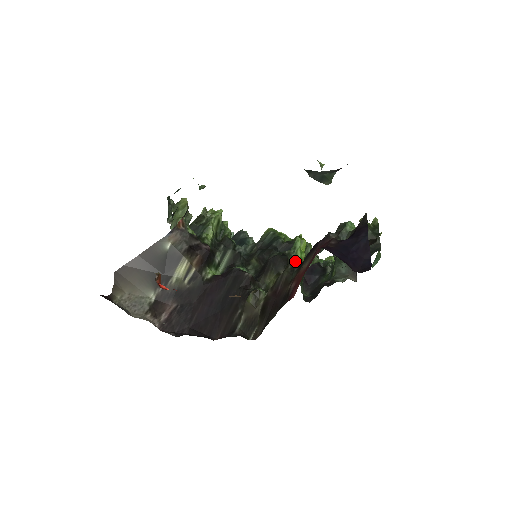
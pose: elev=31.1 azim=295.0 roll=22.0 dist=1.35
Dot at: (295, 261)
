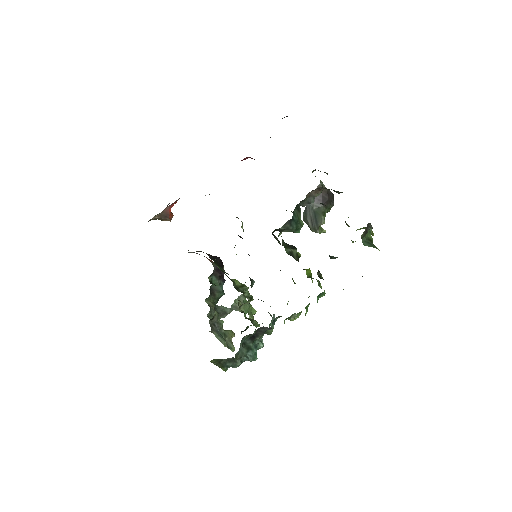
Dot at: occluded
